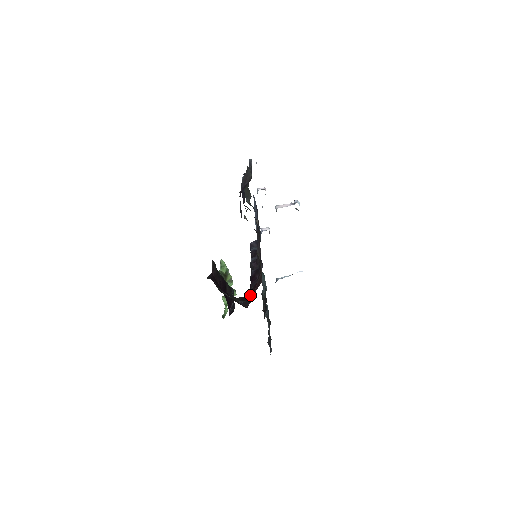
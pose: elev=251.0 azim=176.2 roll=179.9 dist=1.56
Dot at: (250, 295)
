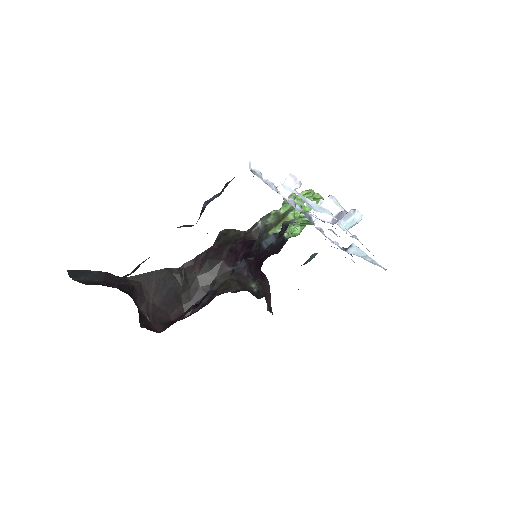
Dot at: occluded
